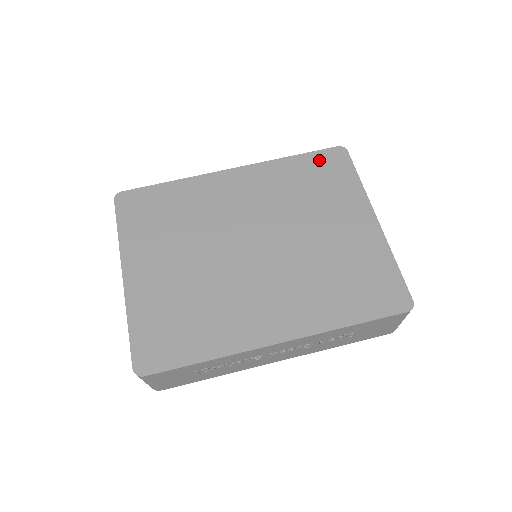
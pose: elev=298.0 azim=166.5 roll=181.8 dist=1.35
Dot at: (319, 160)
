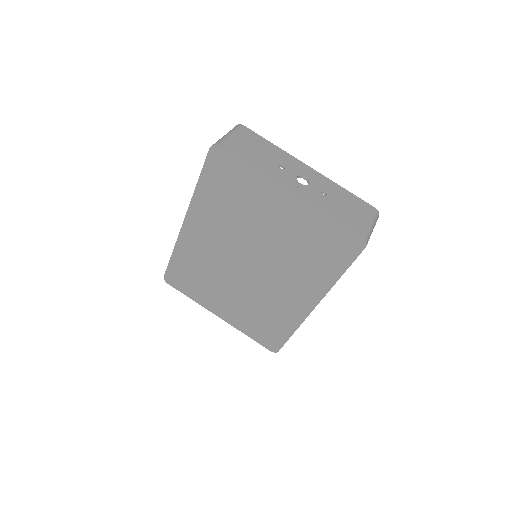
Dot at: (213, 173)
